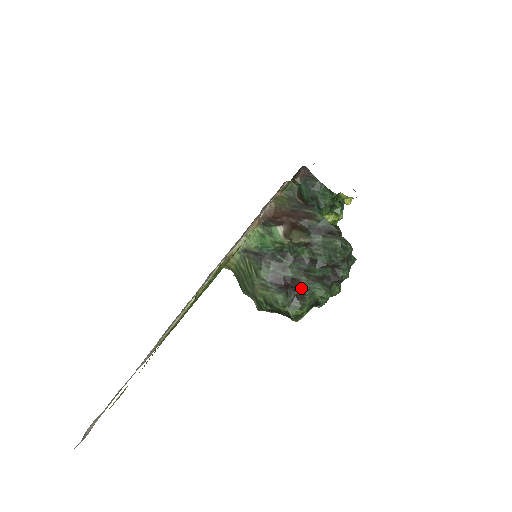
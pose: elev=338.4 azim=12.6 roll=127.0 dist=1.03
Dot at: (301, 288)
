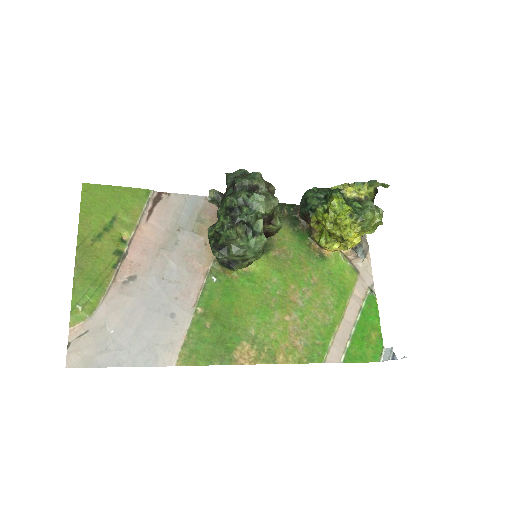
Dot at: occluded
